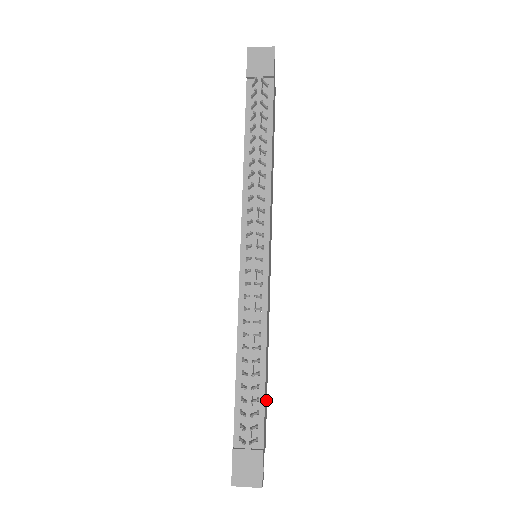
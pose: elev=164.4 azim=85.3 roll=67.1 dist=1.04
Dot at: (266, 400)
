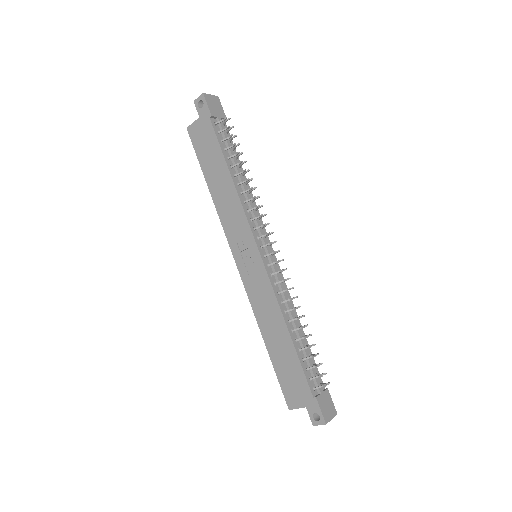
Dot at: occluded
